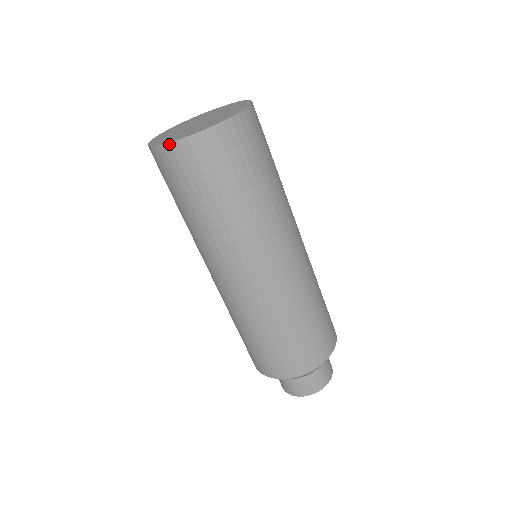
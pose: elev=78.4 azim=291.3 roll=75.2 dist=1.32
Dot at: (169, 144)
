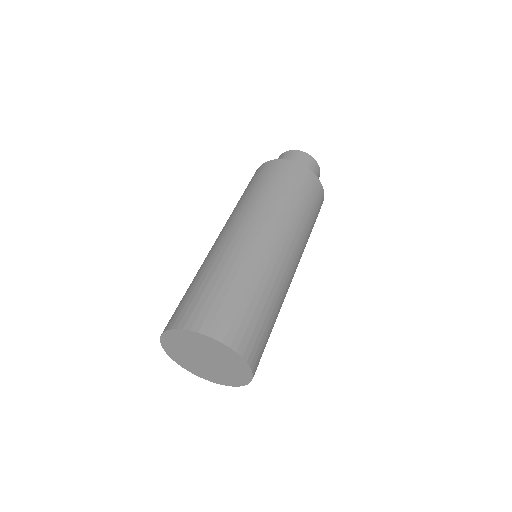
Dot at: (222, 384)
